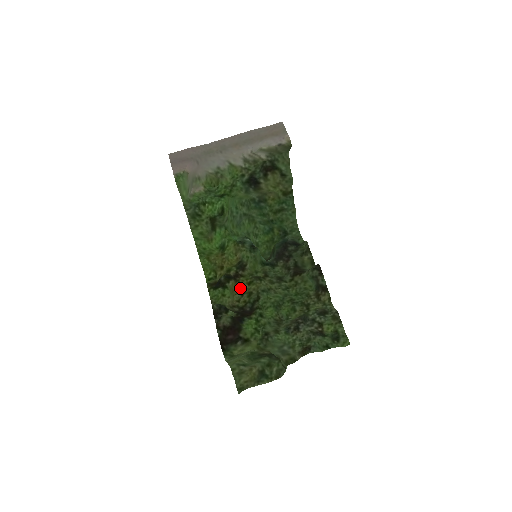
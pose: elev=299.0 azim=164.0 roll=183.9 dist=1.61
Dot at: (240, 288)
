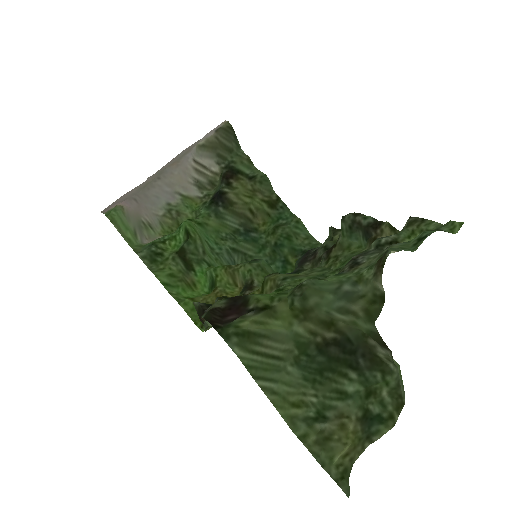
Dot at: occluded
